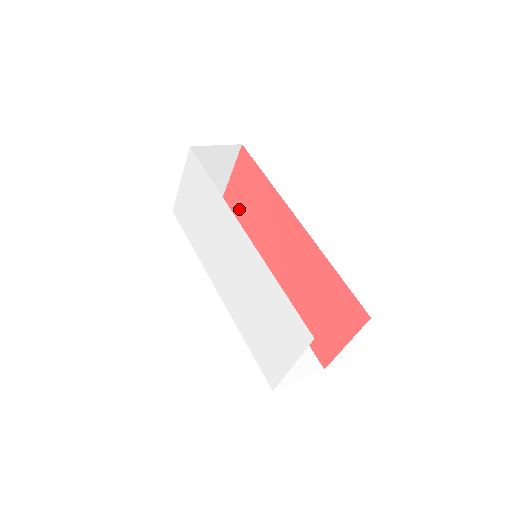
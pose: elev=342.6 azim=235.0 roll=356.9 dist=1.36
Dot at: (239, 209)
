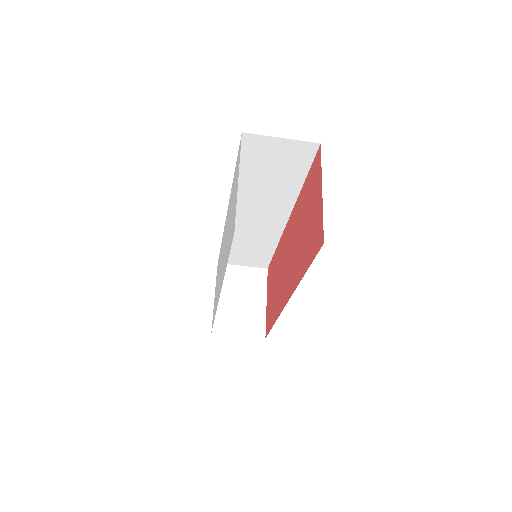
Dot at: (271, 307)
